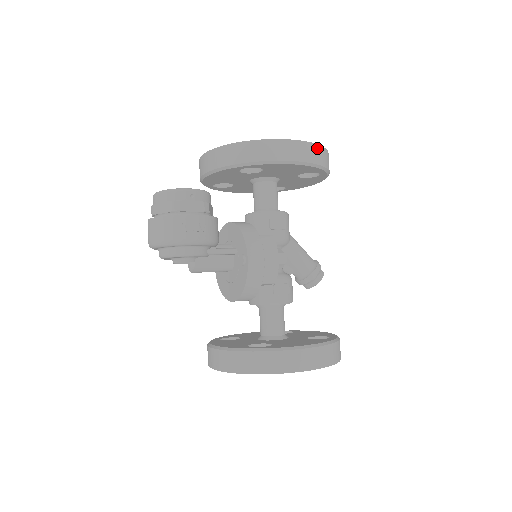
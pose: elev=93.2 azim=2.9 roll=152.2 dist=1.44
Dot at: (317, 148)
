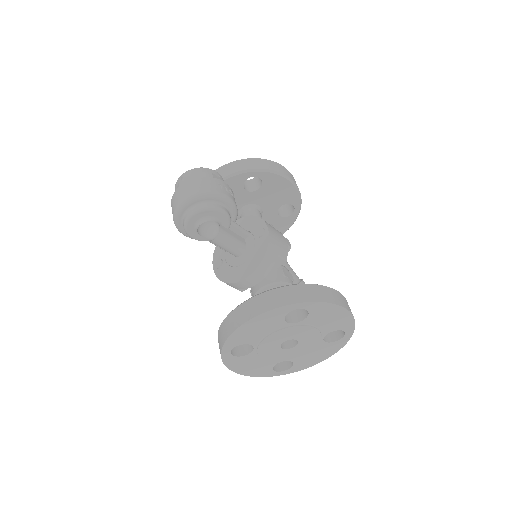
Dot at: occluded
